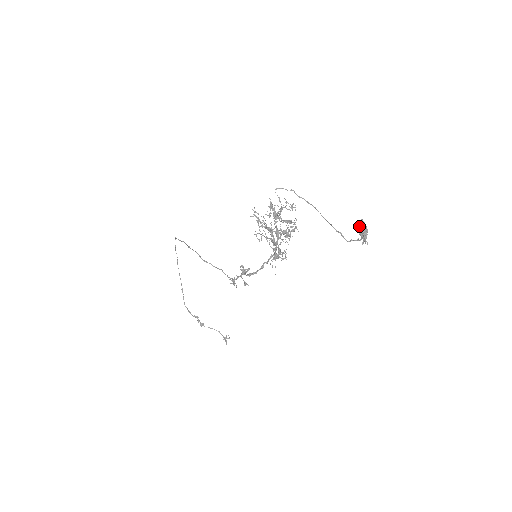
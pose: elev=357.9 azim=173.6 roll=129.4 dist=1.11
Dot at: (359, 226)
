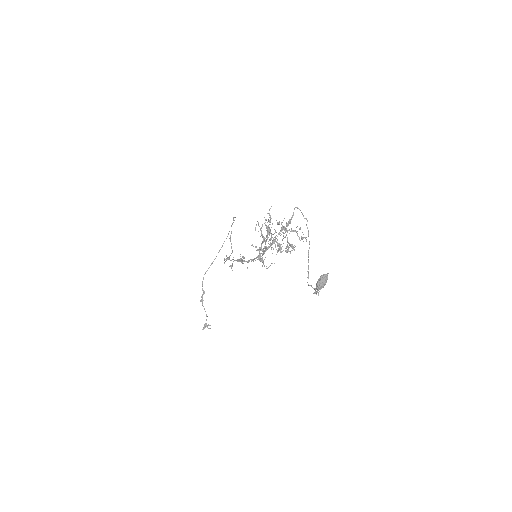
Dot at: (321, 275)
